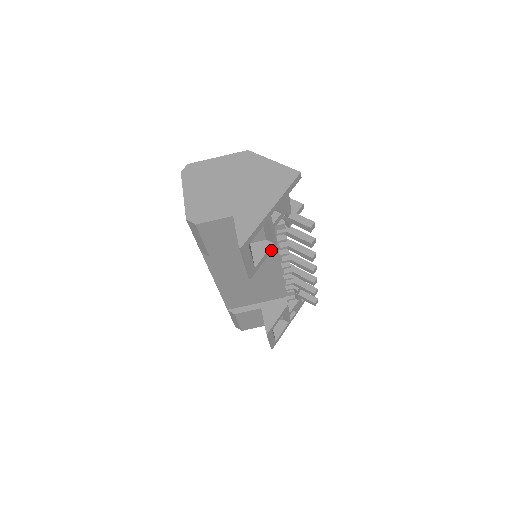
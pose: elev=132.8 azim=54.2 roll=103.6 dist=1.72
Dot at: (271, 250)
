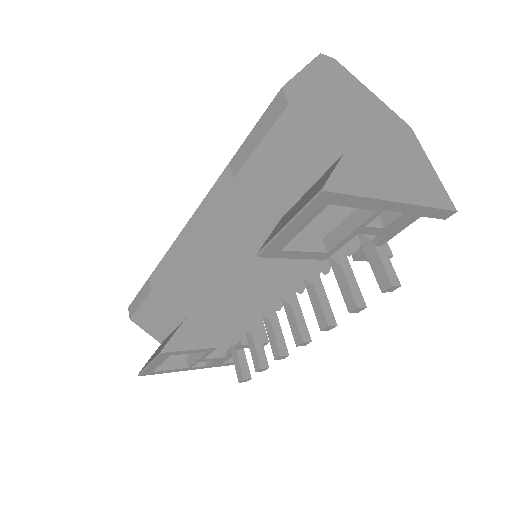
Dot at: (314, 257)
